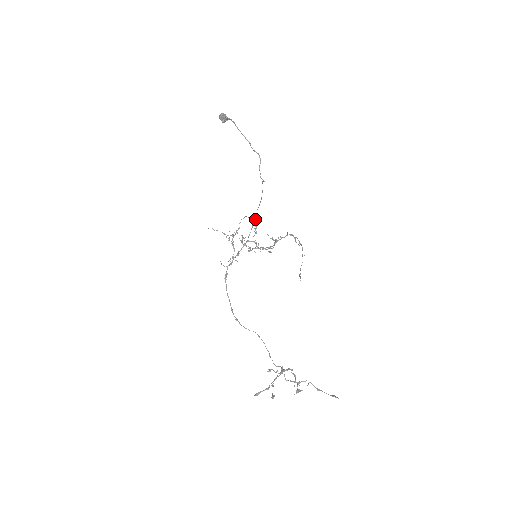
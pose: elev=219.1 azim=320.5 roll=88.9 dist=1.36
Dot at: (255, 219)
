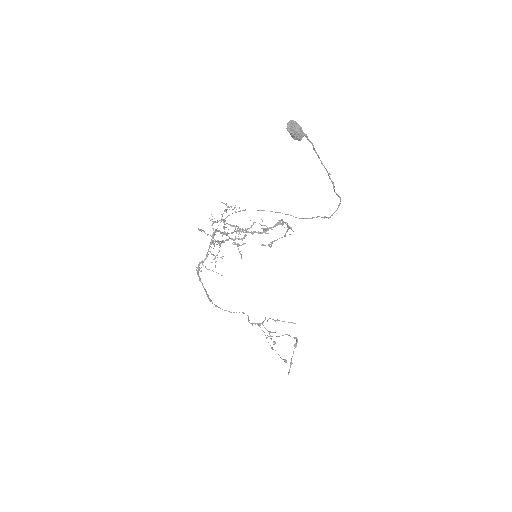
Dot at: occluded
